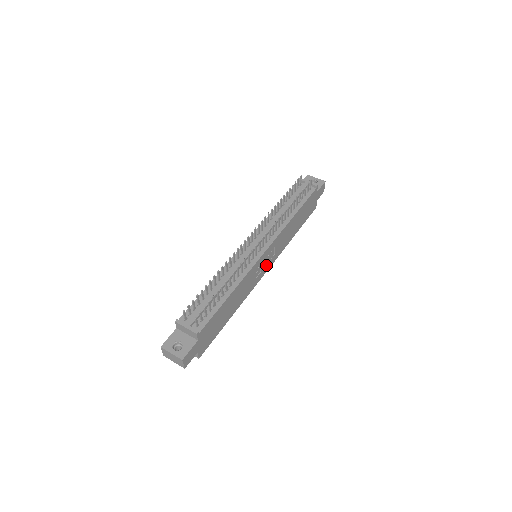
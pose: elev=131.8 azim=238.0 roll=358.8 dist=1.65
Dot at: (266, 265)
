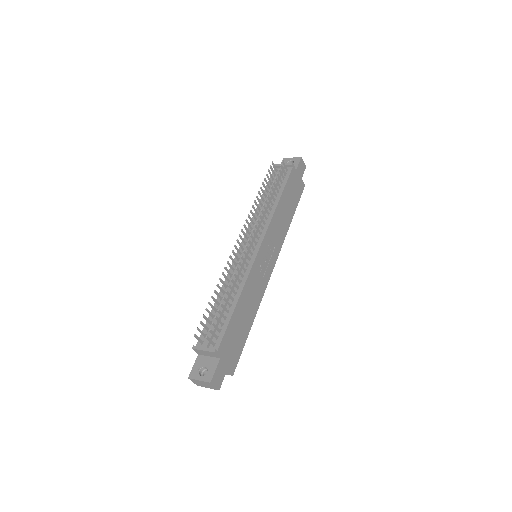
Dot at: (270, 260)
